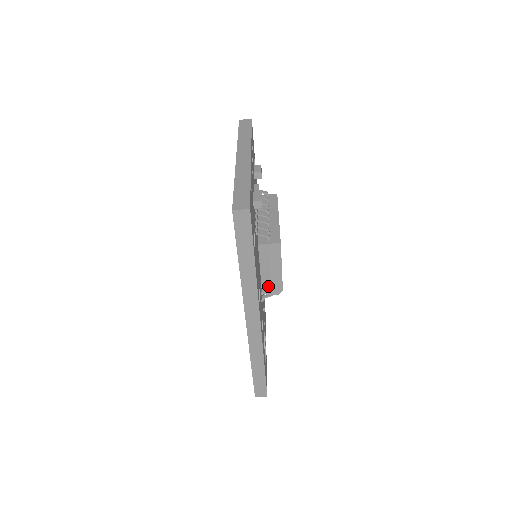
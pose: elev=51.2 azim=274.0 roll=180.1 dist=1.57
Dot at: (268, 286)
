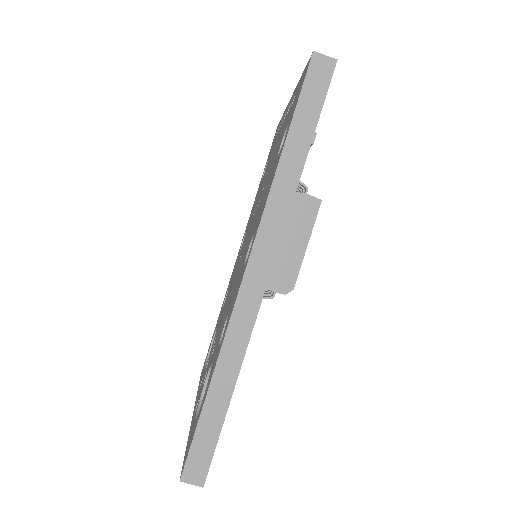
Dot at: (276, 272)
